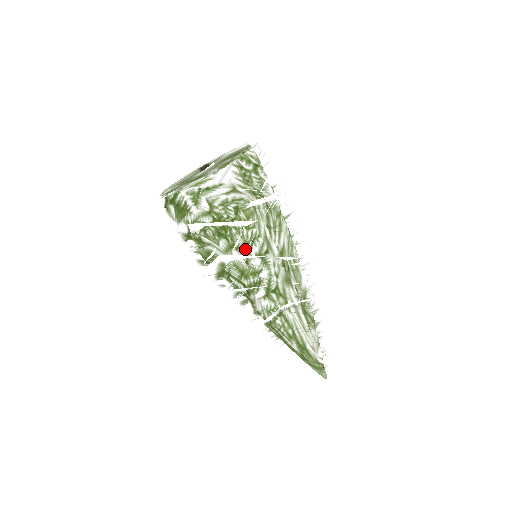
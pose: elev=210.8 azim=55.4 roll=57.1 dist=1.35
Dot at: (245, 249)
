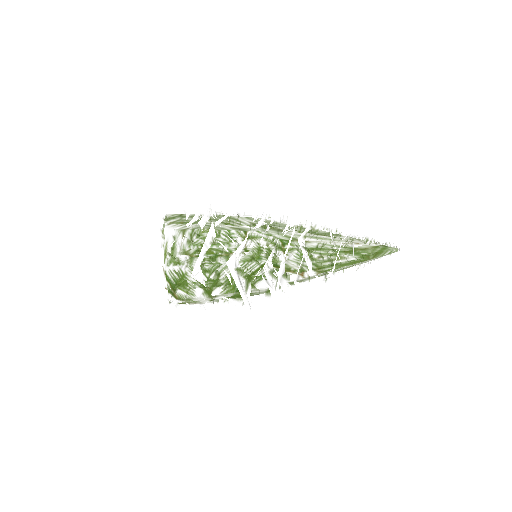
Dot at: (234, 247)
